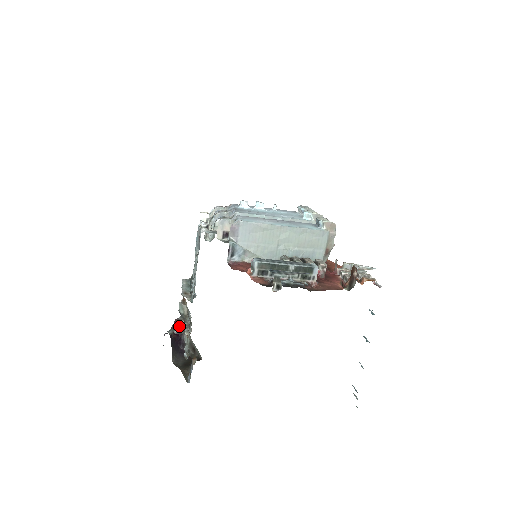
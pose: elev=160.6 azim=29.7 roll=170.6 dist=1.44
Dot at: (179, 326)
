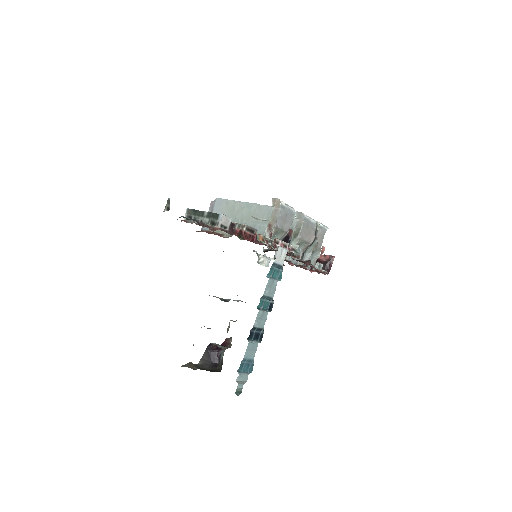
Dot at: (227, 345)
